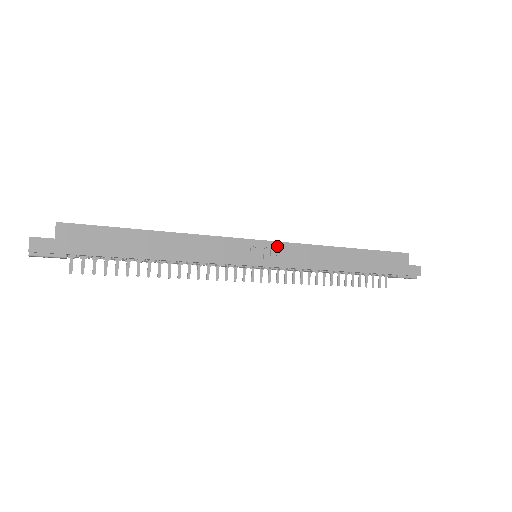
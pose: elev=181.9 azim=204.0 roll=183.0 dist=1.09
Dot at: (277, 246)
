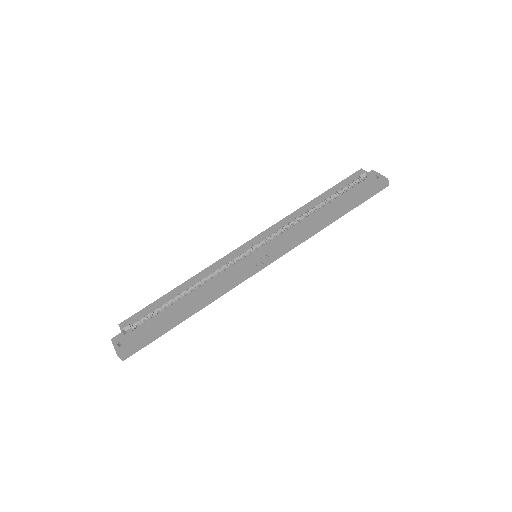
Dot at: (270, 250)
